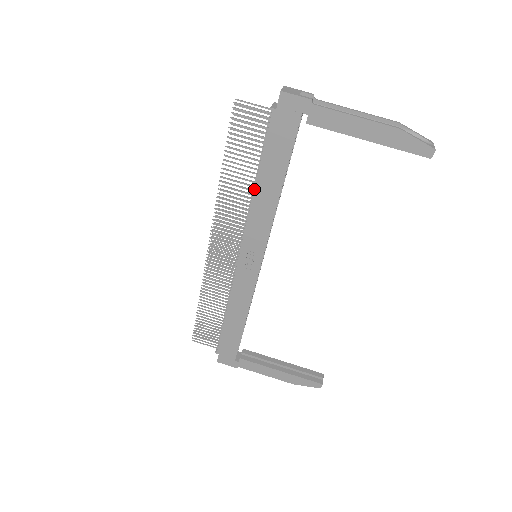
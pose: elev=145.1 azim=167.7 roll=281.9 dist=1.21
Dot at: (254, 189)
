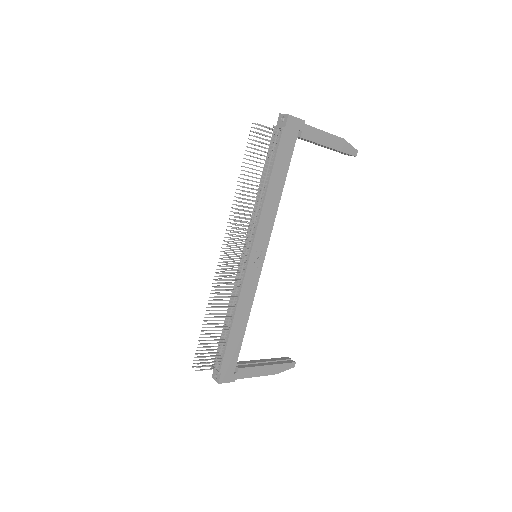
Dot at: (266, 193)
